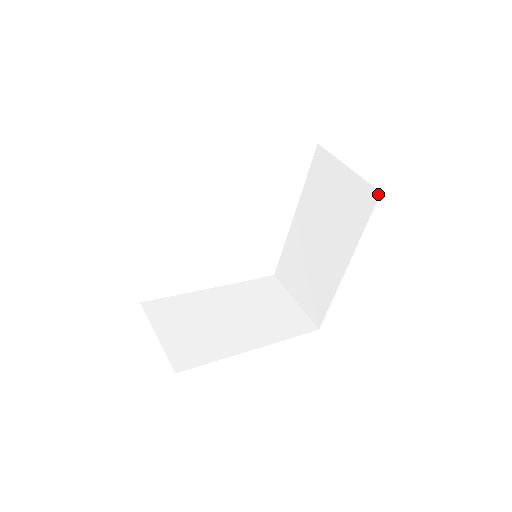
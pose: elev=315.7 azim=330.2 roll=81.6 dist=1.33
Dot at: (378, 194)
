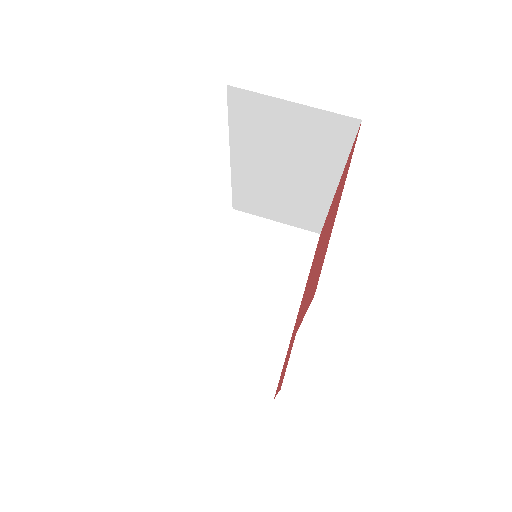
Dot at: (358, 122)
